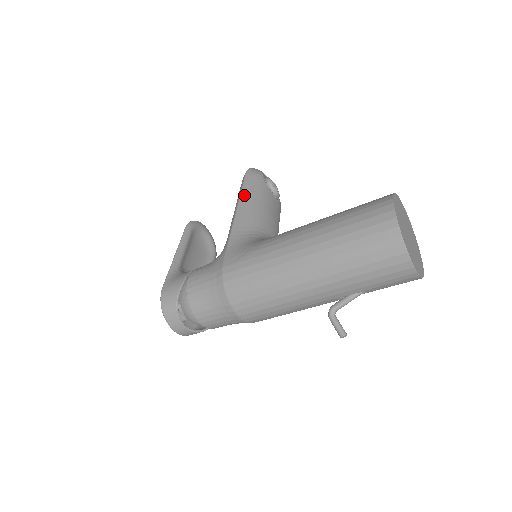
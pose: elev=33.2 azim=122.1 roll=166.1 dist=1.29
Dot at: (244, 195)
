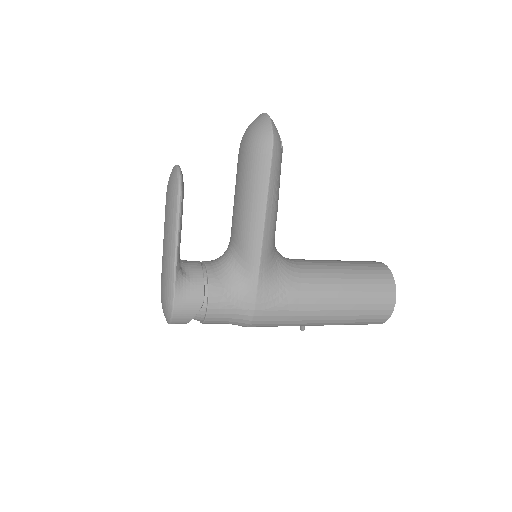
Dot at: (271, 199)
